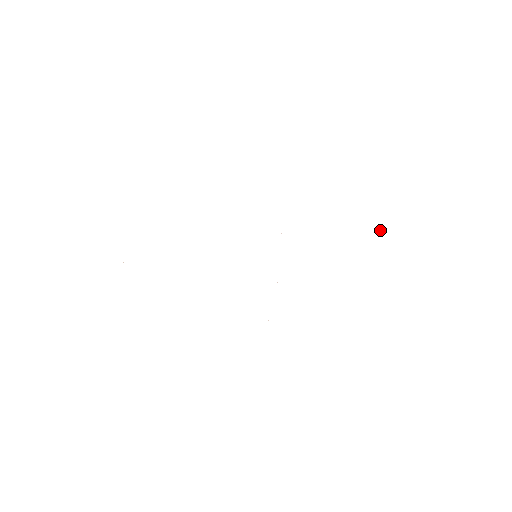
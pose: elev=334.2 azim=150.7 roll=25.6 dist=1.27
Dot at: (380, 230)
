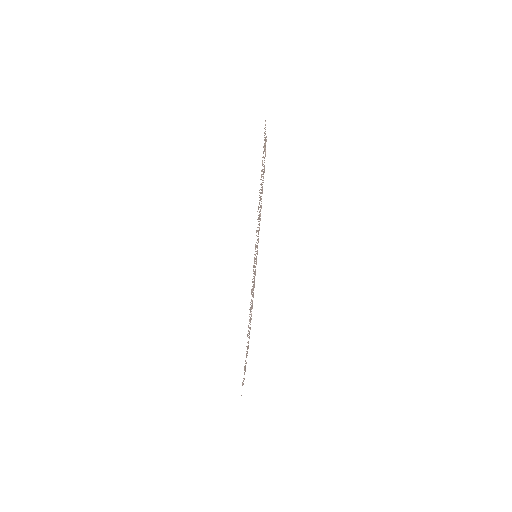
Dot at: occluded
